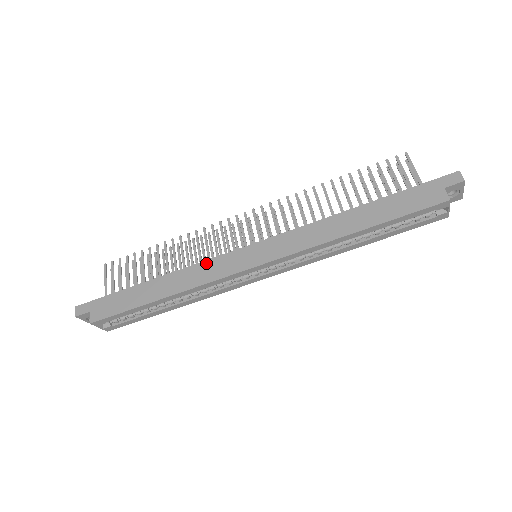
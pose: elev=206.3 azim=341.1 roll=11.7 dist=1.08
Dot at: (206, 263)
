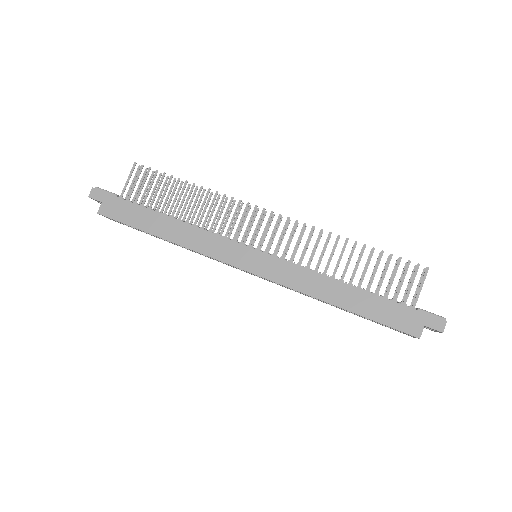
Dot at: (214, 236)
